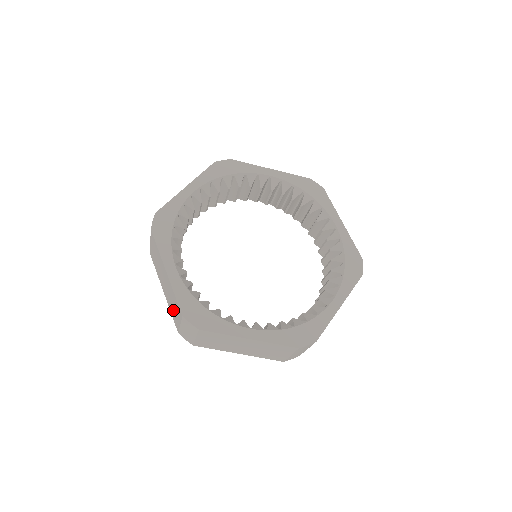
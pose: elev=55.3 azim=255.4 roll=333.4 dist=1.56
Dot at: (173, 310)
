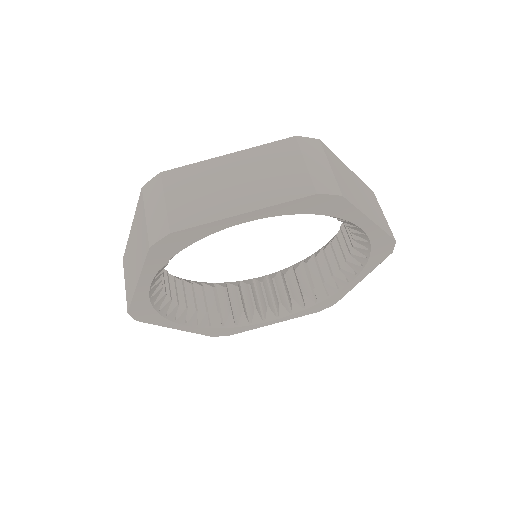
Dot at: (127, 266)
